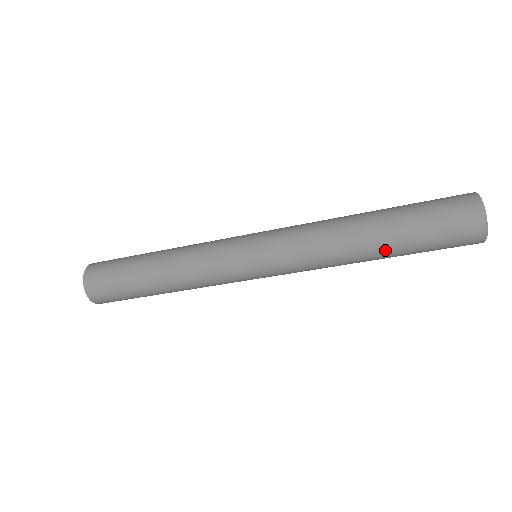
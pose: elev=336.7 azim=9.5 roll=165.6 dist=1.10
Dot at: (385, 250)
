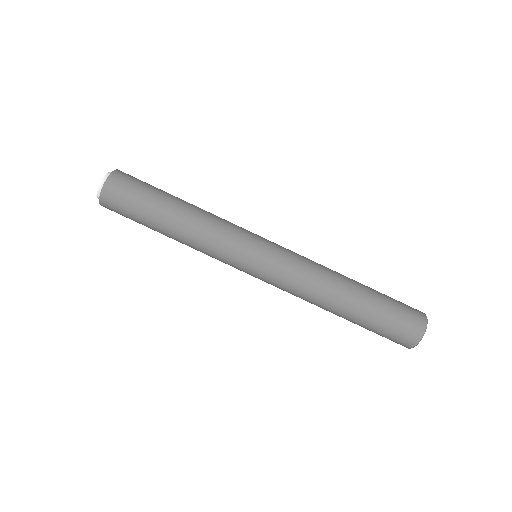
Dot at: occluded
